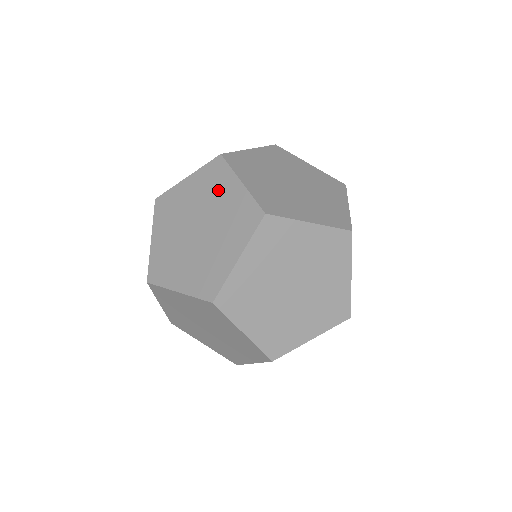
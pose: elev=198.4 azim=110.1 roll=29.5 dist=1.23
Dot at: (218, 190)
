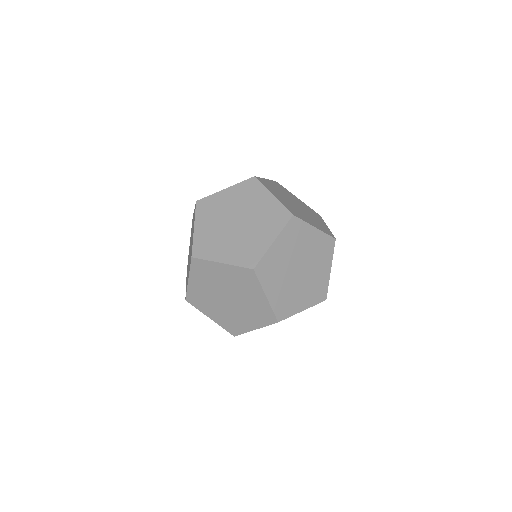
Dot at: (254, 198)
